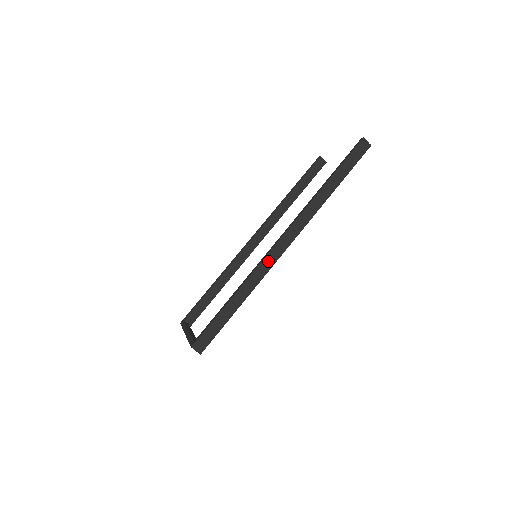
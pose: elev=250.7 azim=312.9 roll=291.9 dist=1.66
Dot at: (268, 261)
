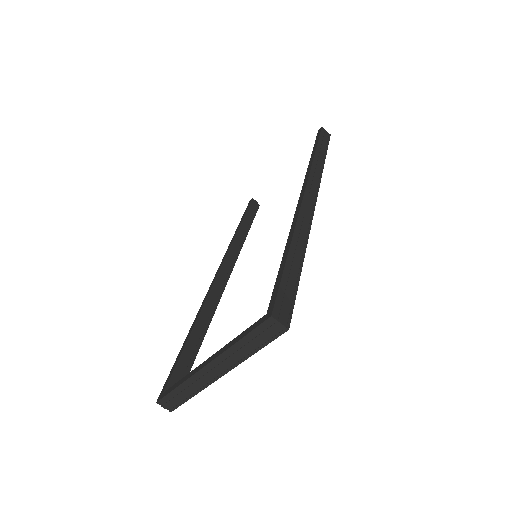
Dot at: (305, 211)
